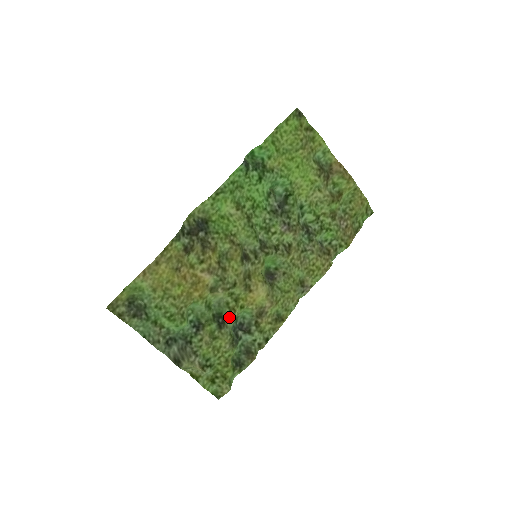
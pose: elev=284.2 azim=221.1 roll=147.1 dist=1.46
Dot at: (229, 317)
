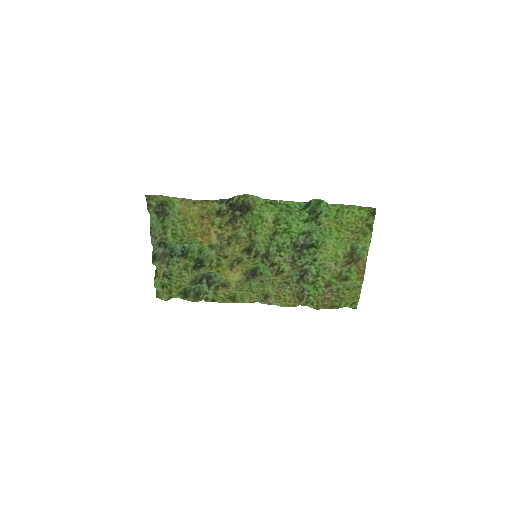
Dot at: (205, 268)
